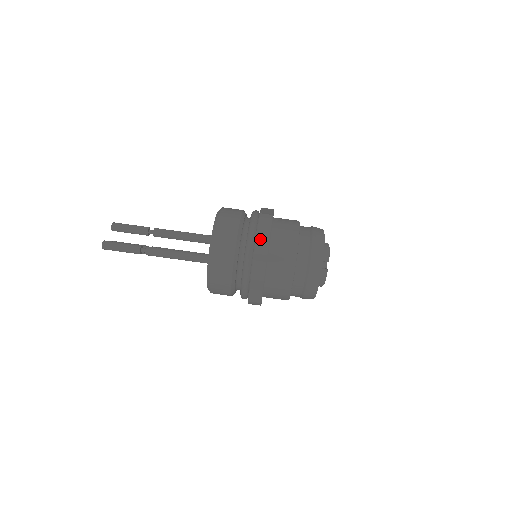
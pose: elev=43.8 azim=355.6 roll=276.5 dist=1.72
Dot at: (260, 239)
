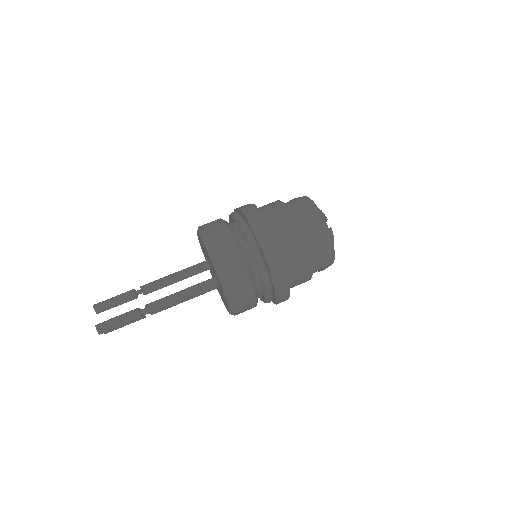
Dot at: (257, 228)
